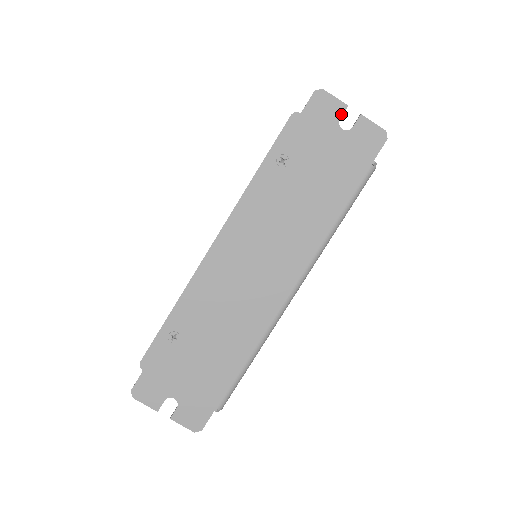
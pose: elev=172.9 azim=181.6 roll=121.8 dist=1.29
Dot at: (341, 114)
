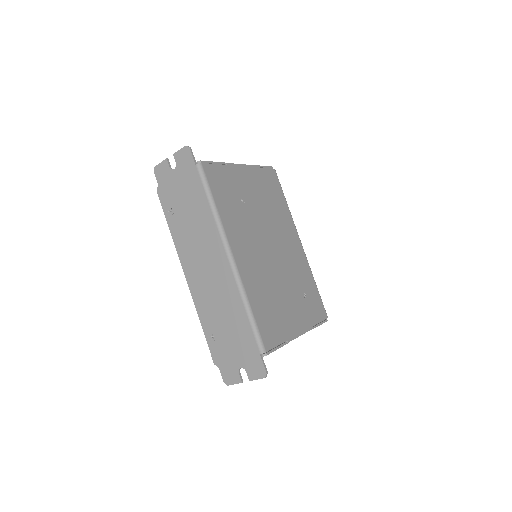
Dot at: (168, 165)
